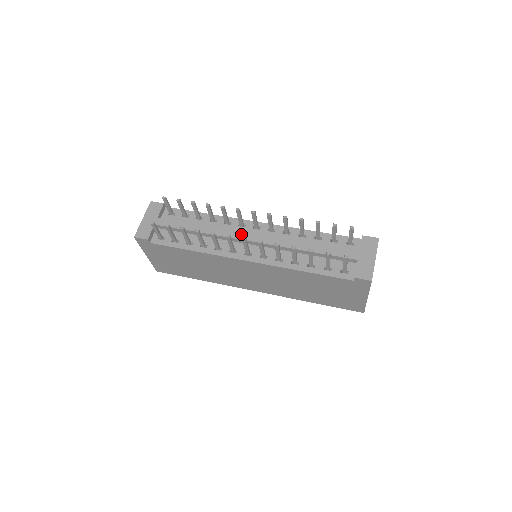
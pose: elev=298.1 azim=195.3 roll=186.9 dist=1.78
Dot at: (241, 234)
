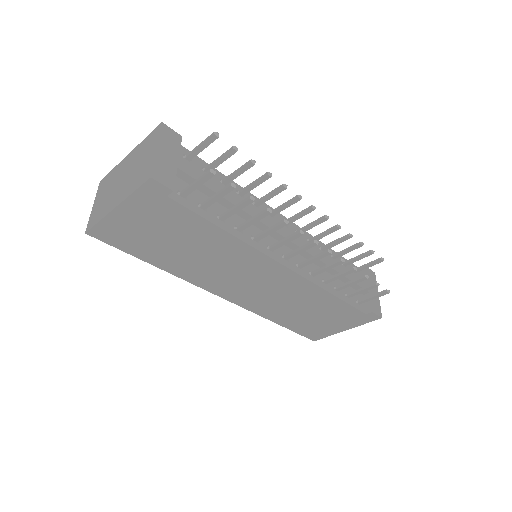
Dot at: (281, 228)
